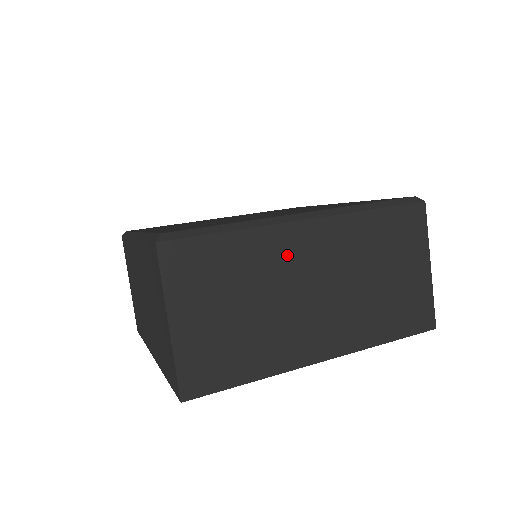
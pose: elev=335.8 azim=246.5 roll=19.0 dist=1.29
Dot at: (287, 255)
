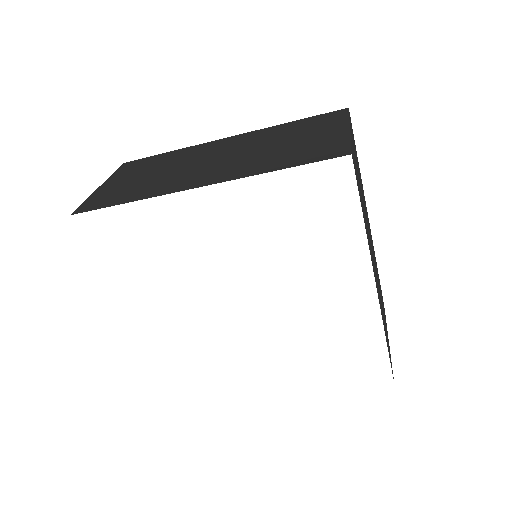
Dot at: (202, 151)
